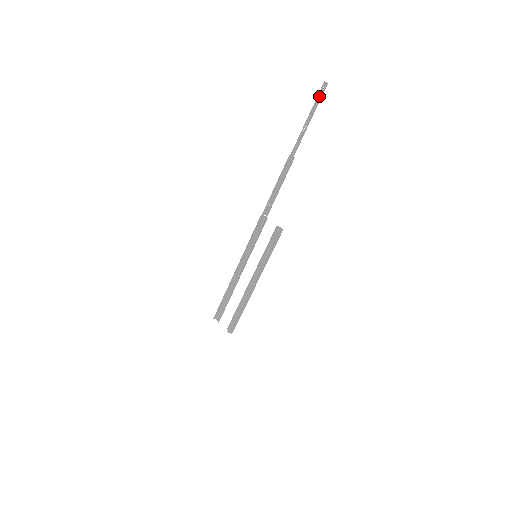
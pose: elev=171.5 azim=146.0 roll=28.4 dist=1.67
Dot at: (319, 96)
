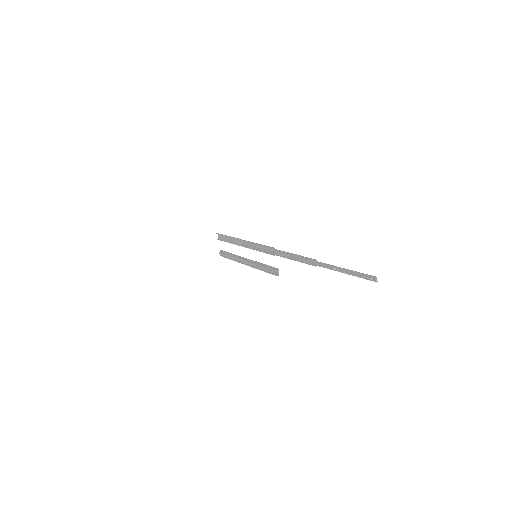
Dot at: (363, 276)
